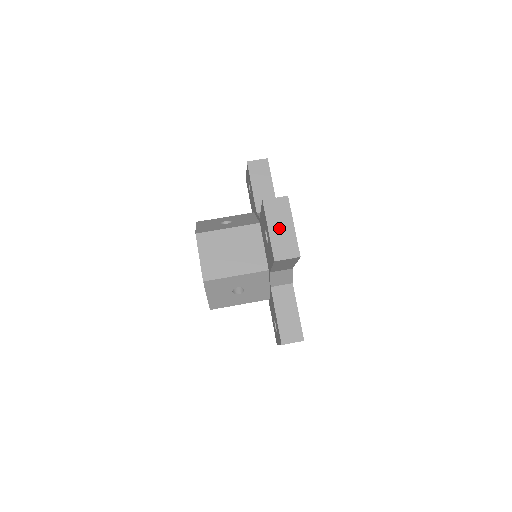
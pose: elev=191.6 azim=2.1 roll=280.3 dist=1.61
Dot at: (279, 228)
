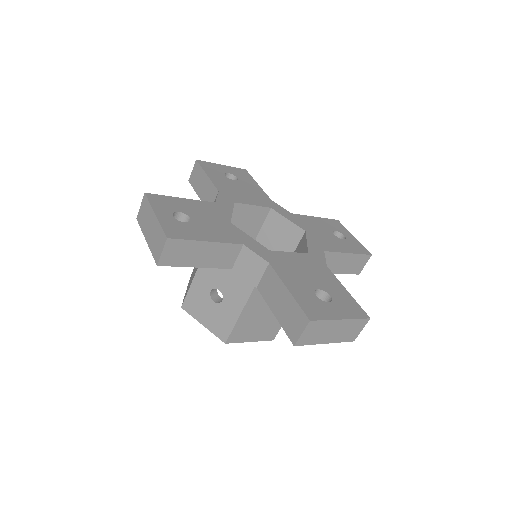
Dot at: (332, 334)
